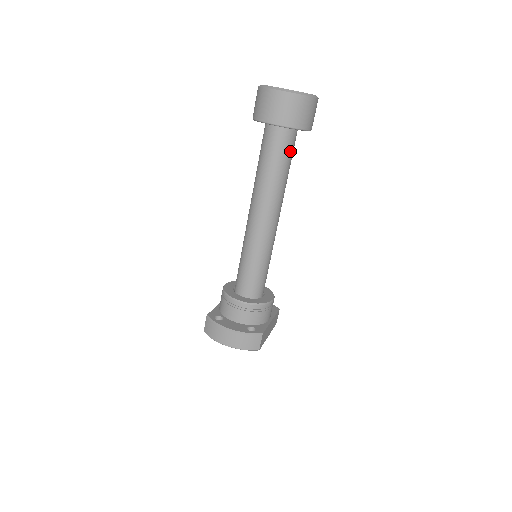
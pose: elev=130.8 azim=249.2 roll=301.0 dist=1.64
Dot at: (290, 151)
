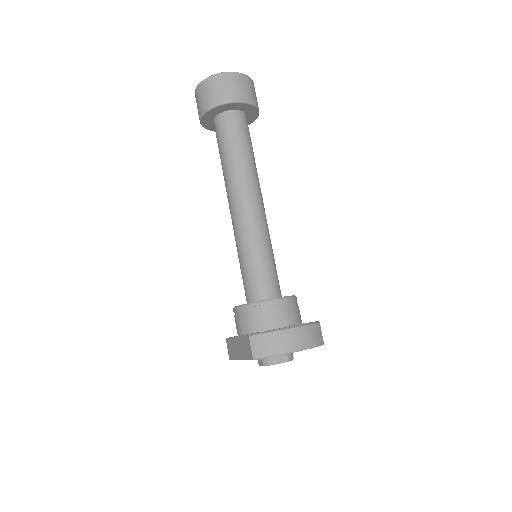
Dot at: occluded
